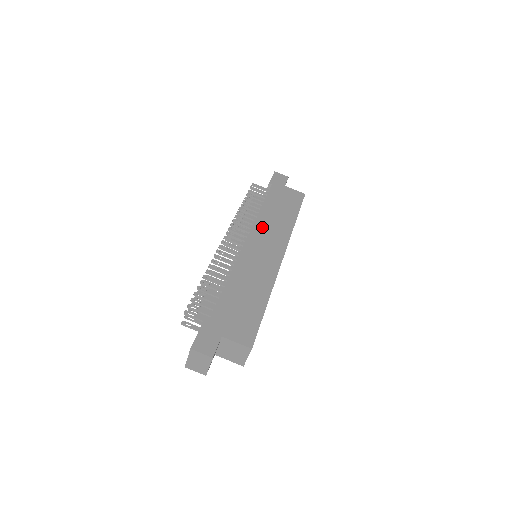
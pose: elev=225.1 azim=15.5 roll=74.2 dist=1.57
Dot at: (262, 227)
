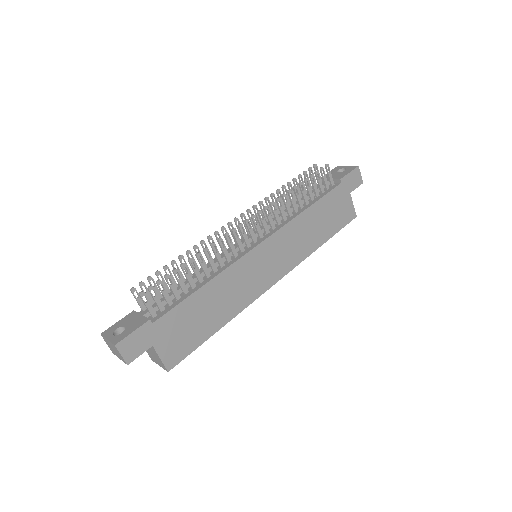
Dot at: (288, 235)
